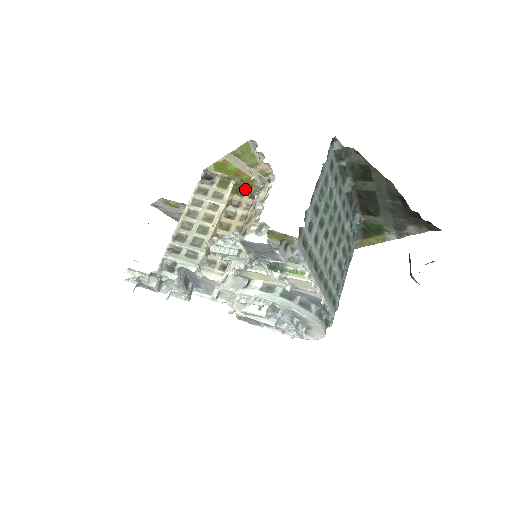
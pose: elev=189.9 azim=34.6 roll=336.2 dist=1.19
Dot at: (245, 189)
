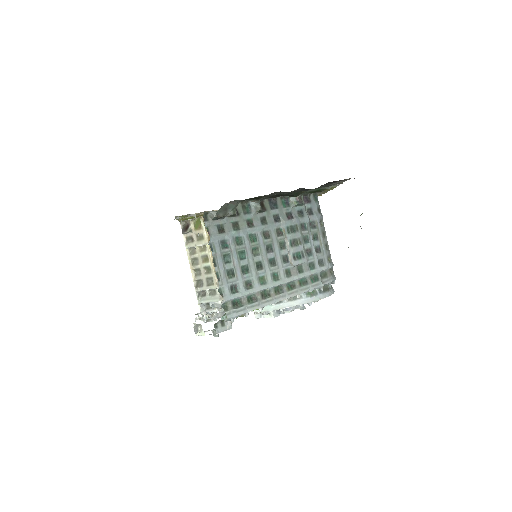
Dot at: occluded
